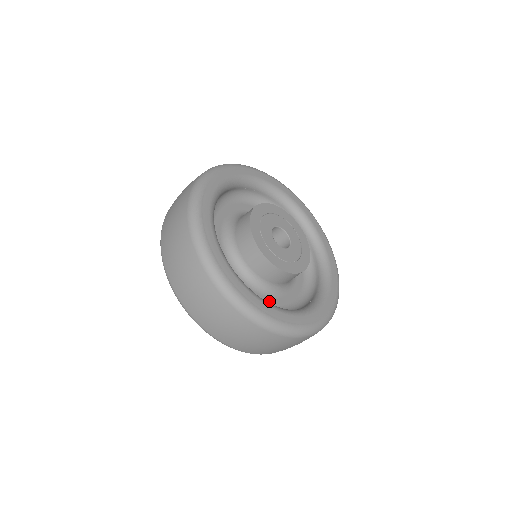
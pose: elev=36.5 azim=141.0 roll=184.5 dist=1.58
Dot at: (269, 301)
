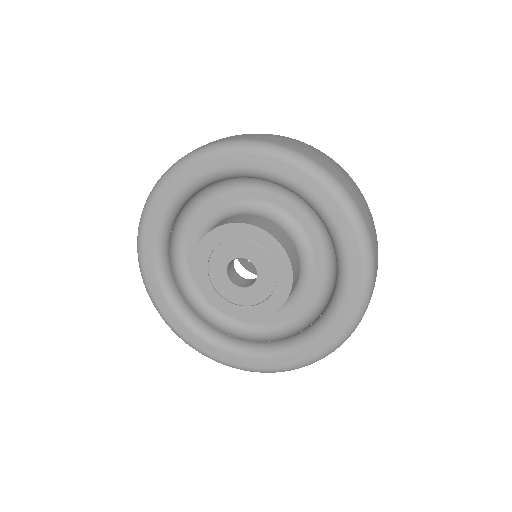
Dot at: (262, 319)
